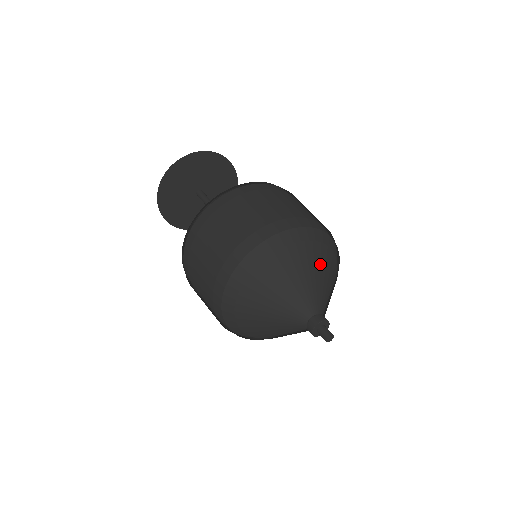
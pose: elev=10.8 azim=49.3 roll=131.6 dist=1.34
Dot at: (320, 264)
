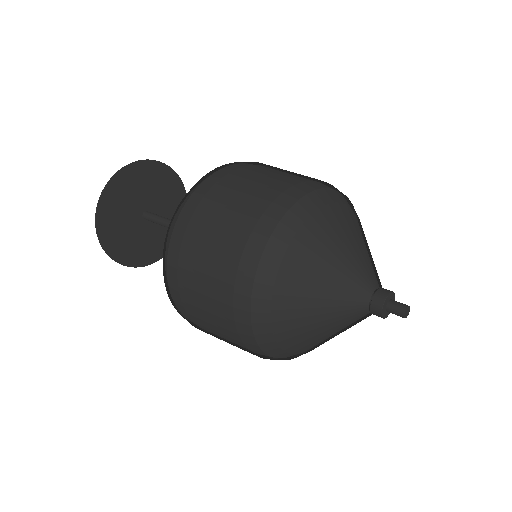
Dot at: (336, 234)
